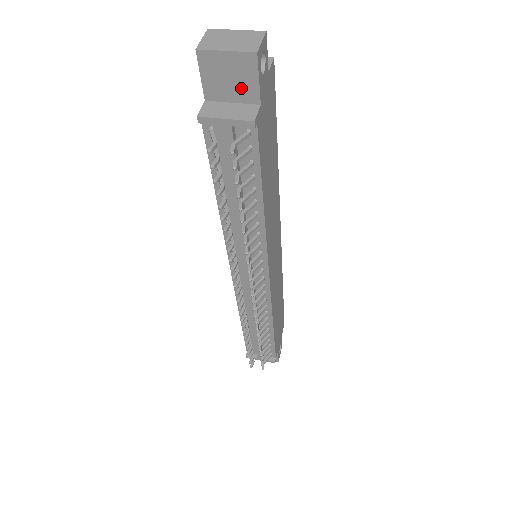
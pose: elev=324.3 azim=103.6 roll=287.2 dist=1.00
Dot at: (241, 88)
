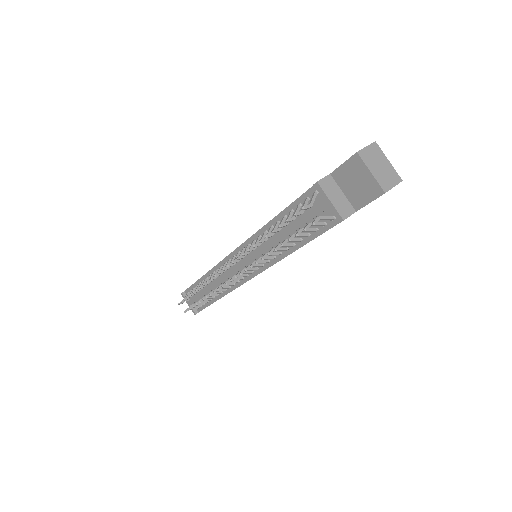
Dot at: (356, 194)
